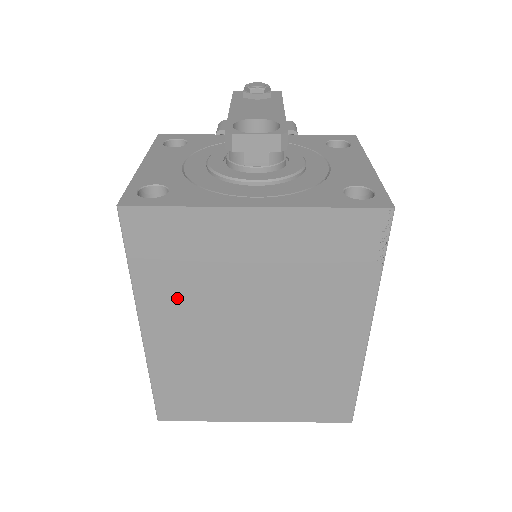
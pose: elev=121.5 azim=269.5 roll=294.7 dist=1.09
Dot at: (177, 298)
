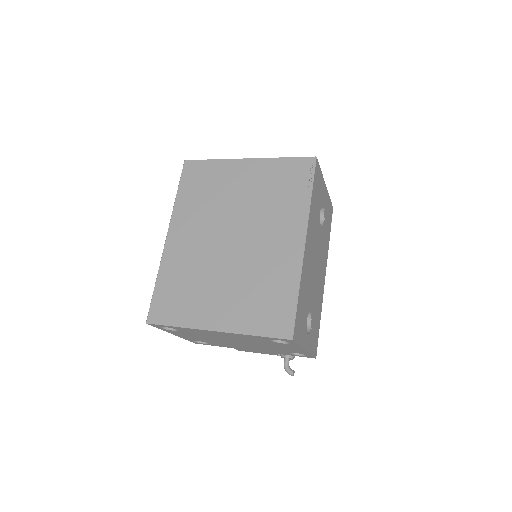
Dot at: (194, 212)
